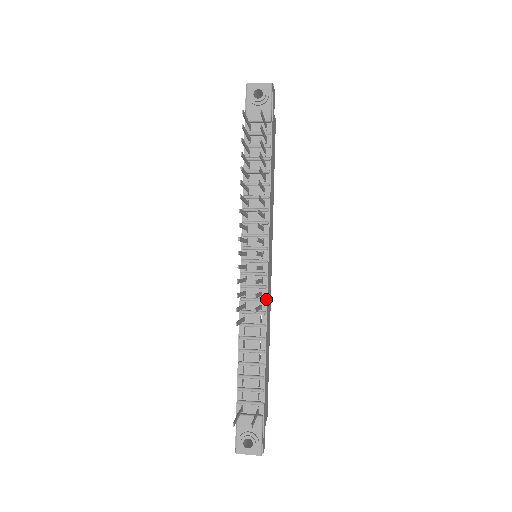
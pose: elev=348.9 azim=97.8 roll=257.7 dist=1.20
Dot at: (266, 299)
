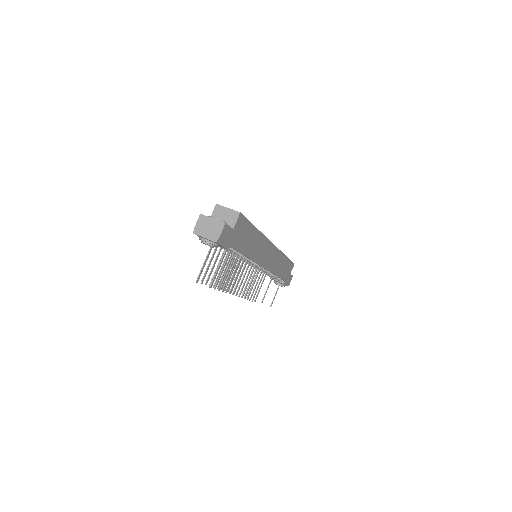
Dot at: occluded
